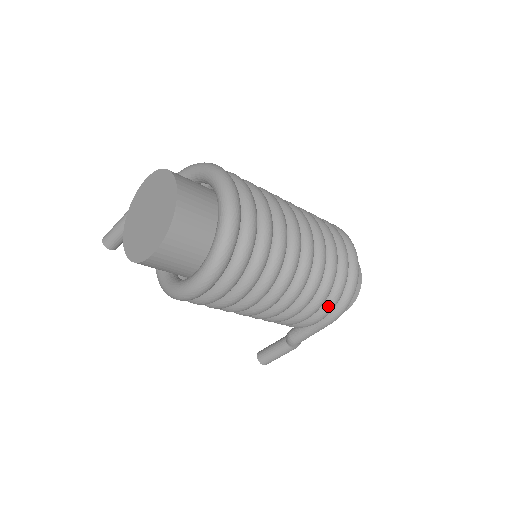
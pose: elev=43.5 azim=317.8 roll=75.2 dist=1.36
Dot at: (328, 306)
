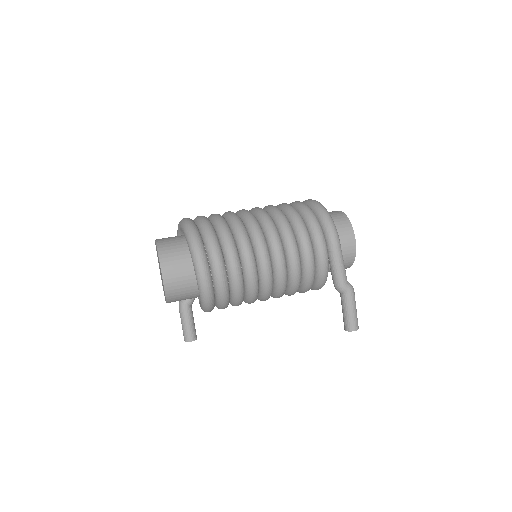
Dot at: (314, 232)
